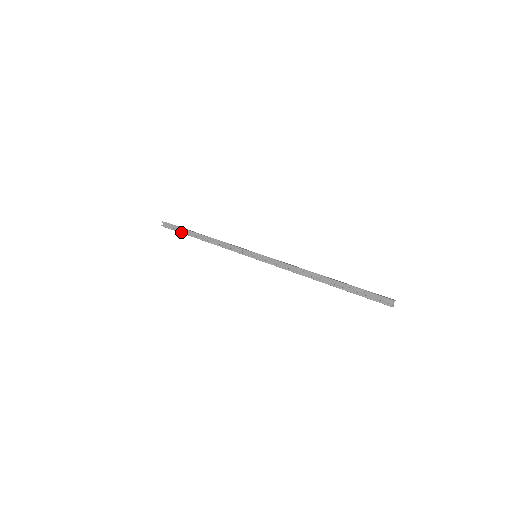
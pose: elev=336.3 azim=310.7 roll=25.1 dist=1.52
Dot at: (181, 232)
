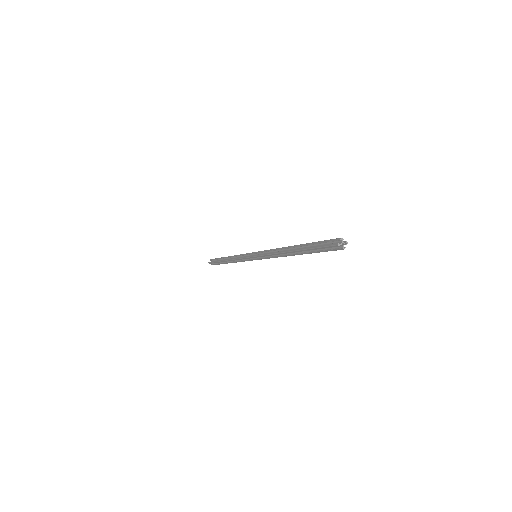
Dot at: (217, 261)
